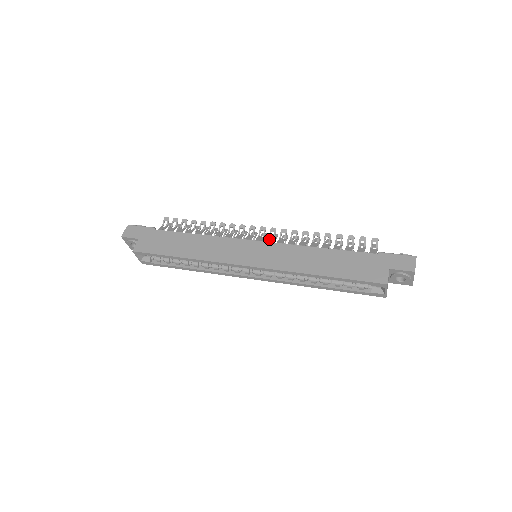
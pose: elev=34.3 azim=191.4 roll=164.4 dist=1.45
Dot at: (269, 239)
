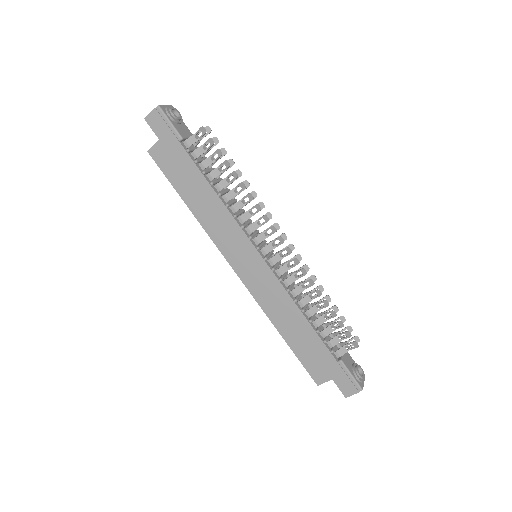
Dot at: (277, 257)
